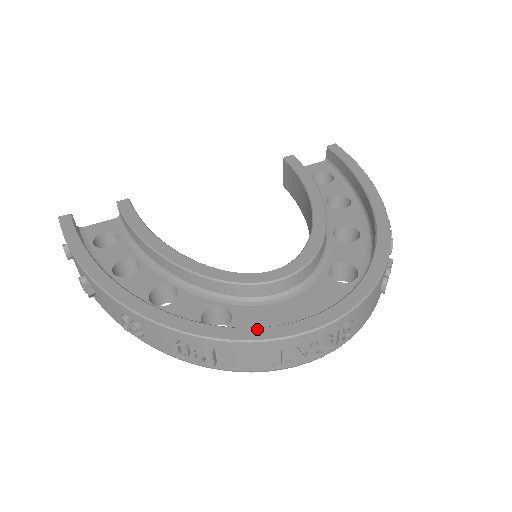
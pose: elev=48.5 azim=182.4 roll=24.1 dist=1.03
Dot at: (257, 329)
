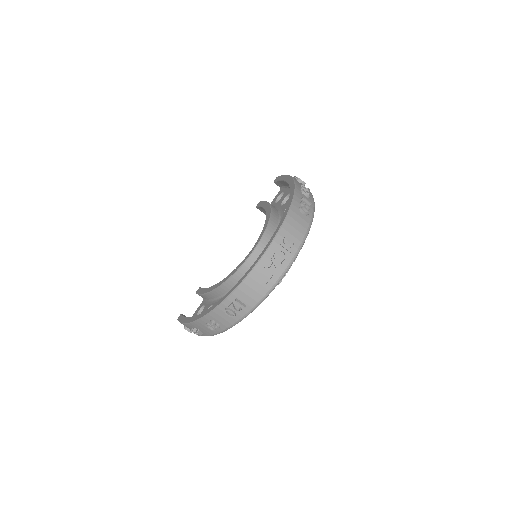
Dot at: (244, 275)
